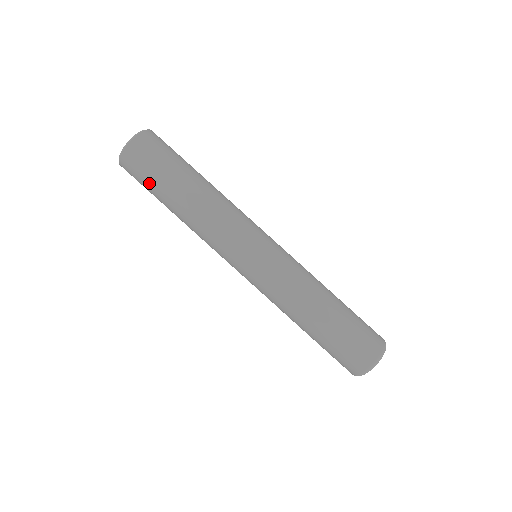
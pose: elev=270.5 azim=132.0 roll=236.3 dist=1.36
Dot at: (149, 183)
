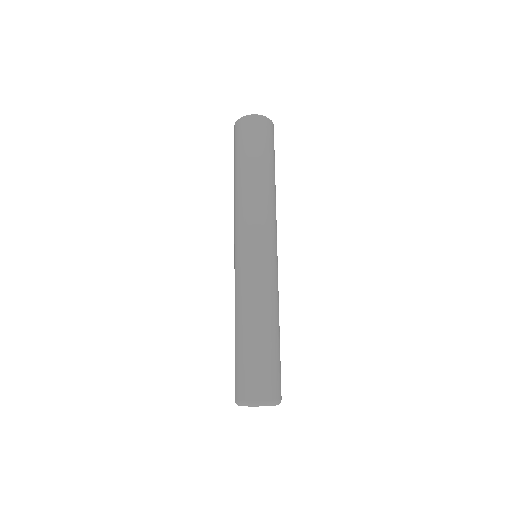
Dot at: (256, 144)
